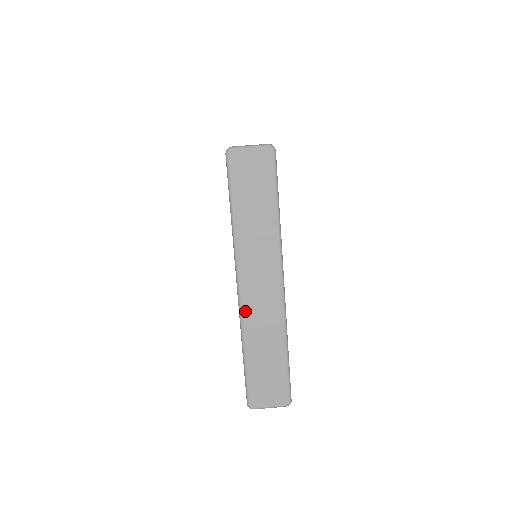
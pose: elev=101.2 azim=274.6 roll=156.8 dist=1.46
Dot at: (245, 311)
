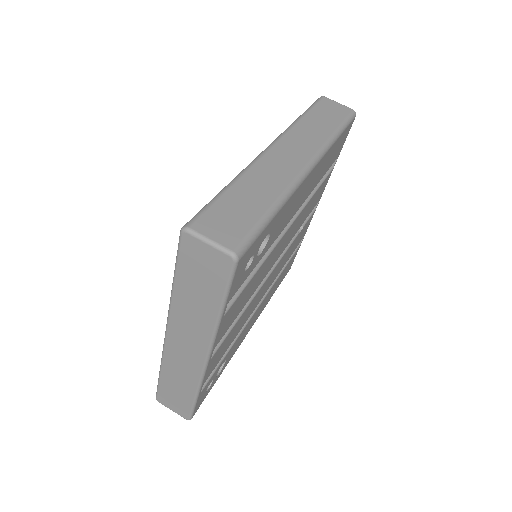
Dot at: (167, 352)
